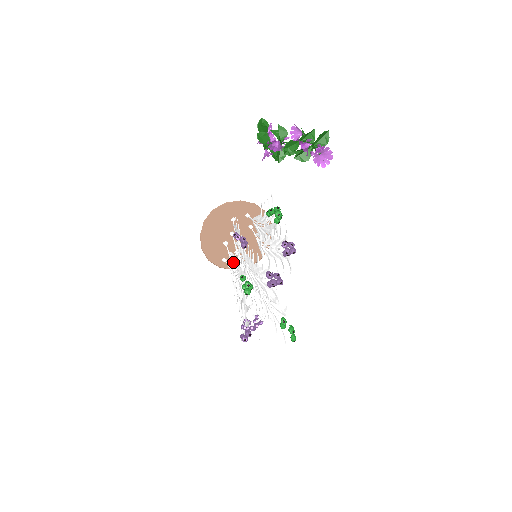
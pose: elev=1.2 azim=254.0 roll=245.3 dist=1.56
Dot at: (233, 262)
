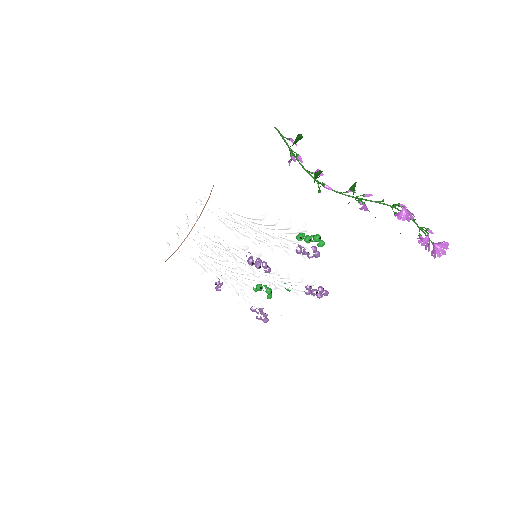
Dot at: occluded
